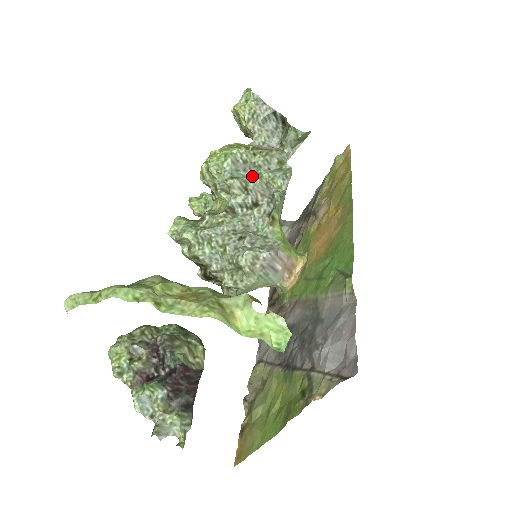
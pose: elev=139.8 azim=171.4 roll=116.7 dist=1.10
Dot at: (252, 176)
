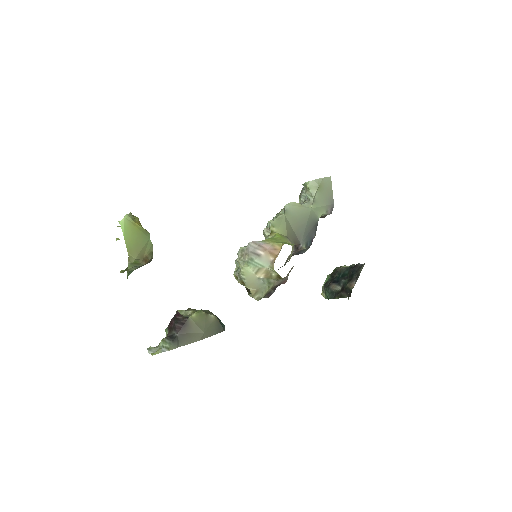
Dot at: occluded
